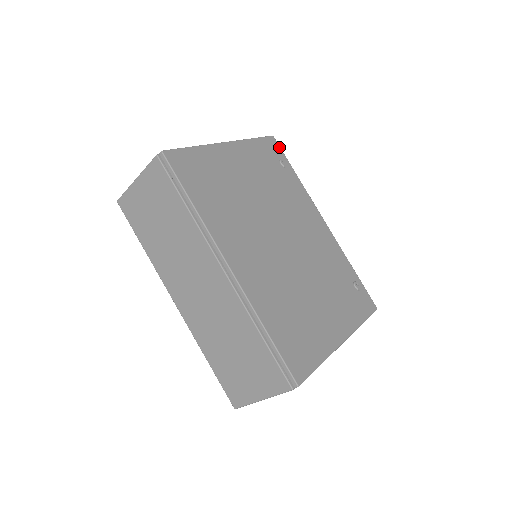
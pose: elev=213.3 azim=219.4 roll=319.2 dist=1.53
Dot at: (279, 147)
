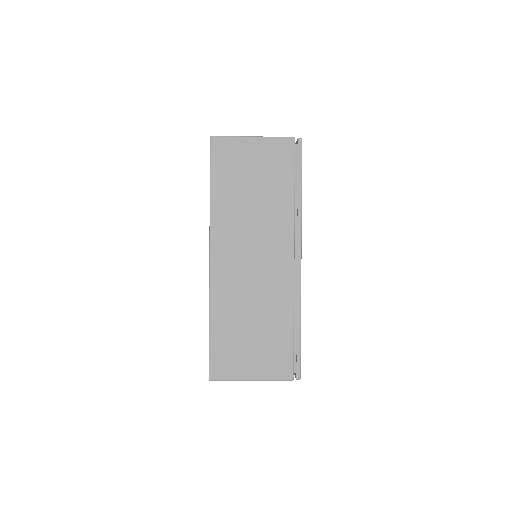
Dot at: occluded
